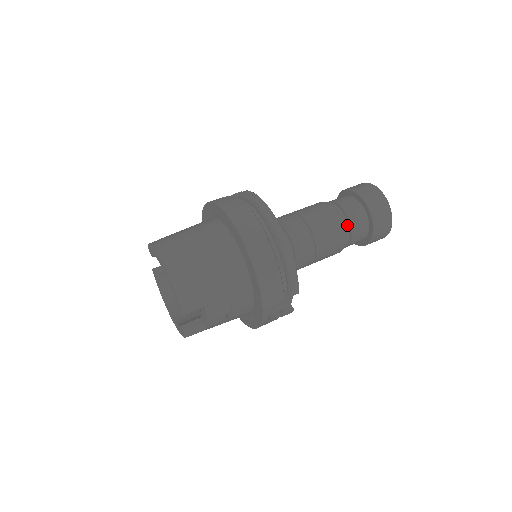
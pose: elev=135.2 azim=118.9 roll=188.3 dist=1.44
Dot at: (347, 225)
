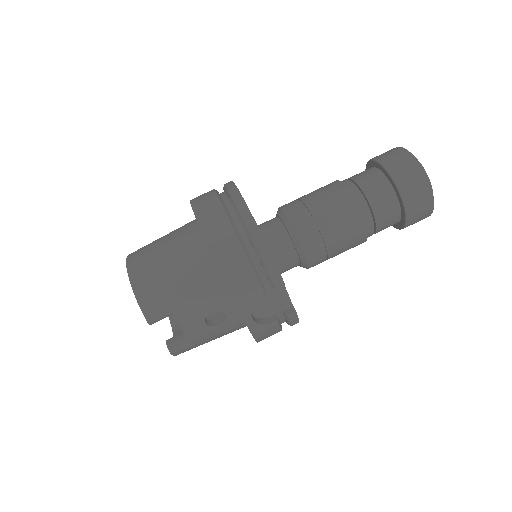
Dot at: (362, 199)
